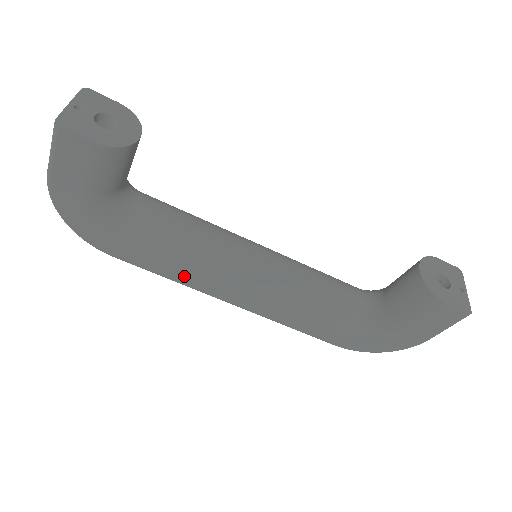
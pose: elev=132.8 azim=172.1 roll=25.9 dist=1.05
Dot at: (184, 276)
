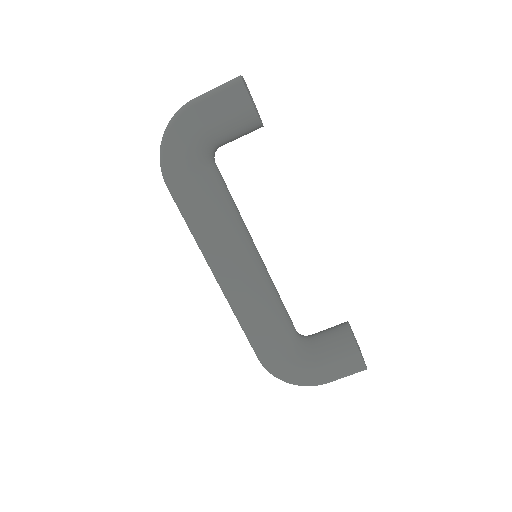
Dot at: (208, 235)
